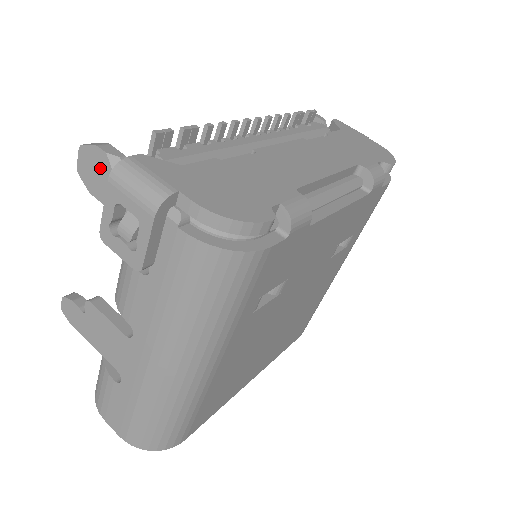
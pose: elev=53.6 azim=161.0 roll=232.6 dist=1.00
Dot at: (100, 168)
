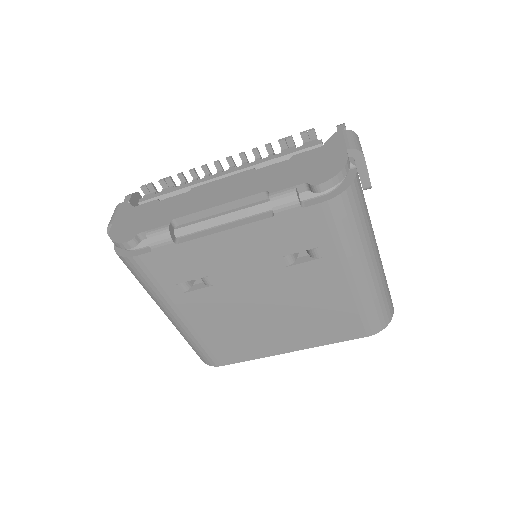
Dot at: occluded
